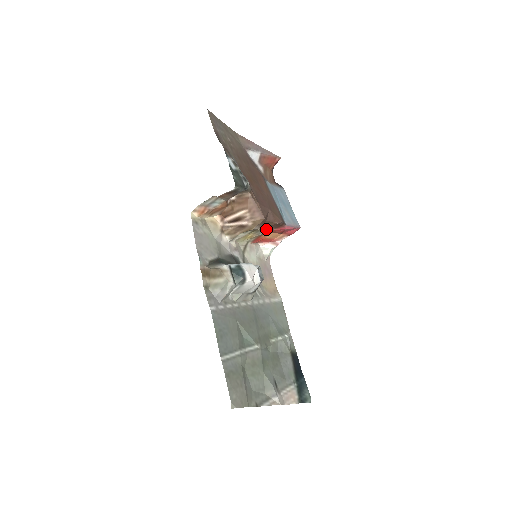
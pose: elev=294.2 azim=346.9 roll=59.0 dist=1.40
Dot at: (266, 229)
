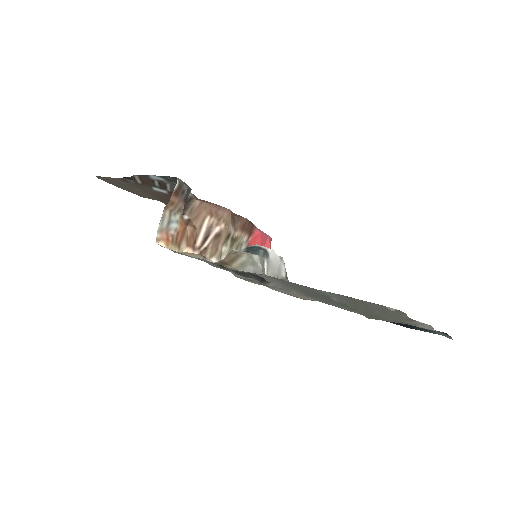
Dot at: (242, 238)
